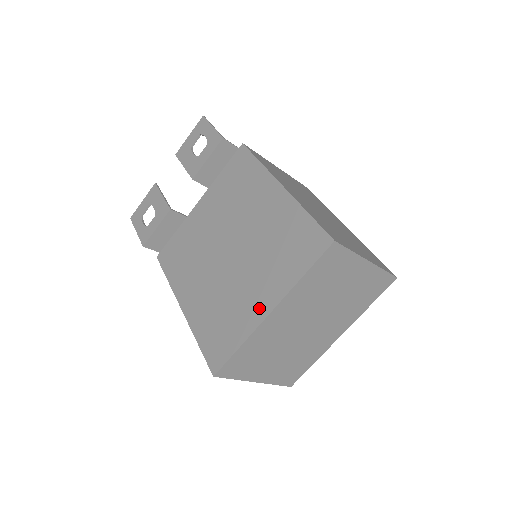
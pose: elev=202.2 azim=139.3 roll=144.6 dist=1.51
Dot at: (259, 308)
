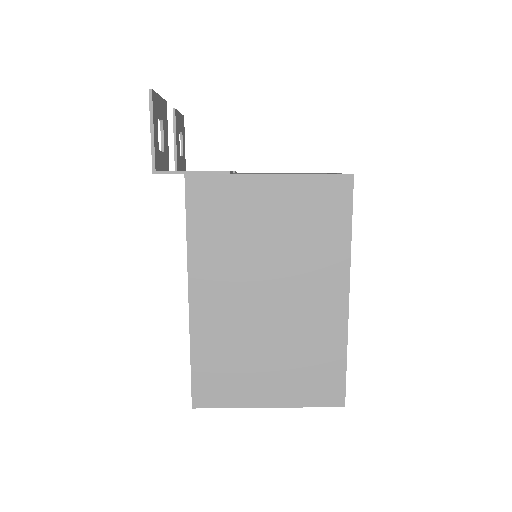
Dot at: occluded
